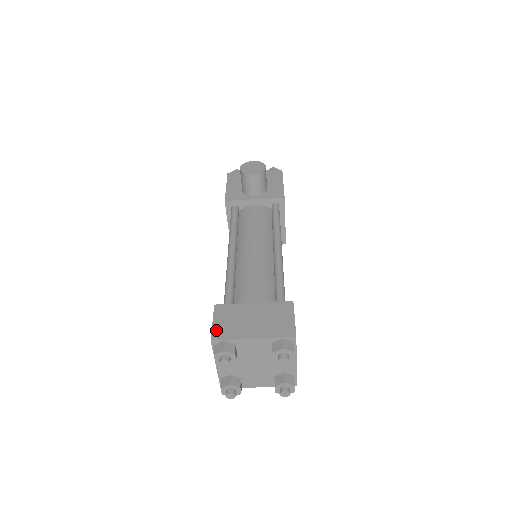
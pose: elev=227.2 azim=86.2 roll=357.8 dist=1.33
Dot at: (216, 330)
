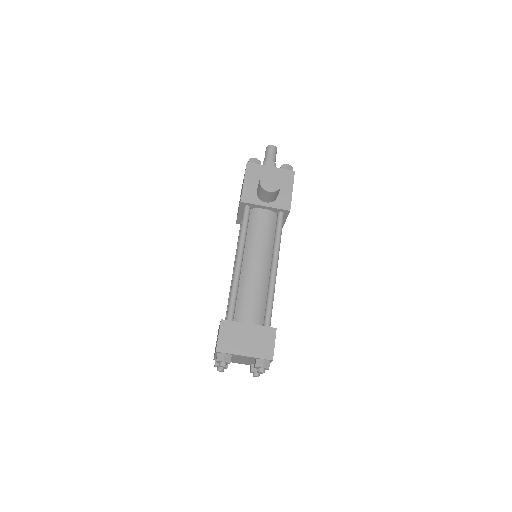
Dot at: (220, 343)
